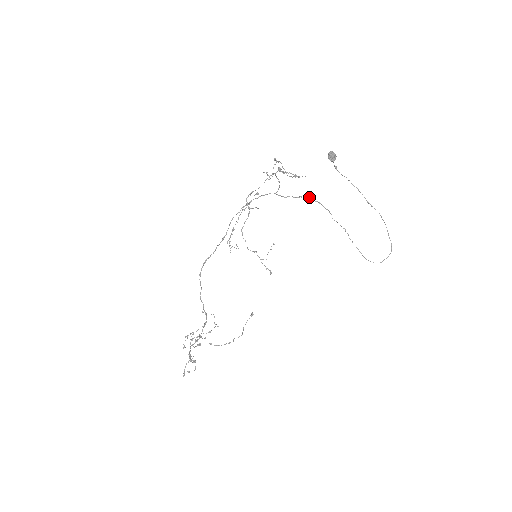
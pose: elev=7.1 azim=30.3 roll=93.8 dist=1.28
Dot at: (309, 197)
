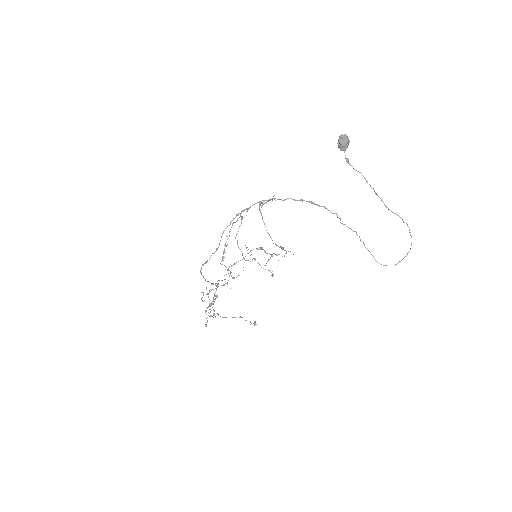
Dot at: (312, 202)
